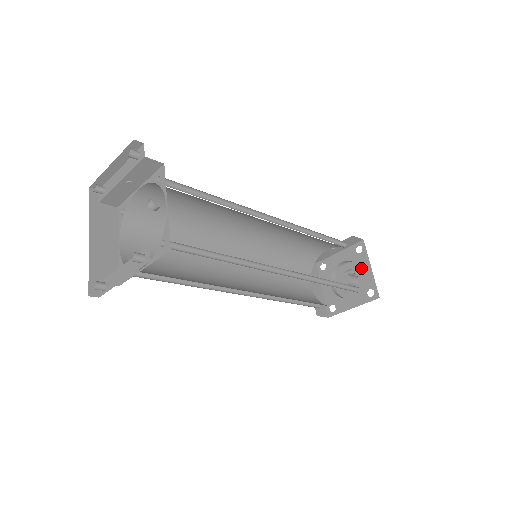
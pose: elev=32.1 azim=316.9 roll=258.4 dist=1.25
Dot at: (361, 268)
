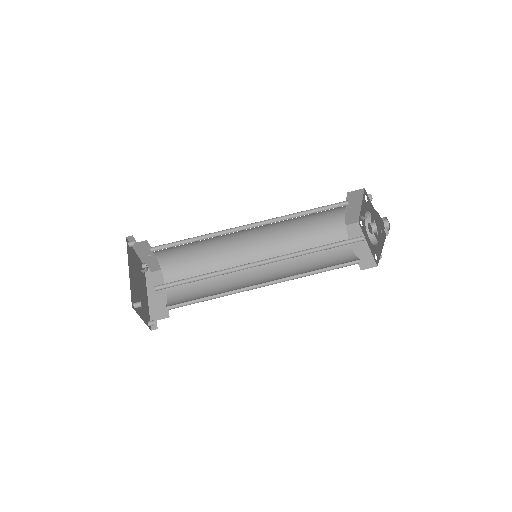
Dot at: (361, 217)
